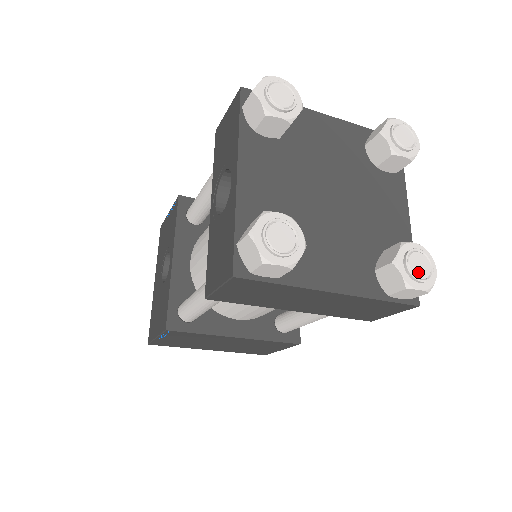
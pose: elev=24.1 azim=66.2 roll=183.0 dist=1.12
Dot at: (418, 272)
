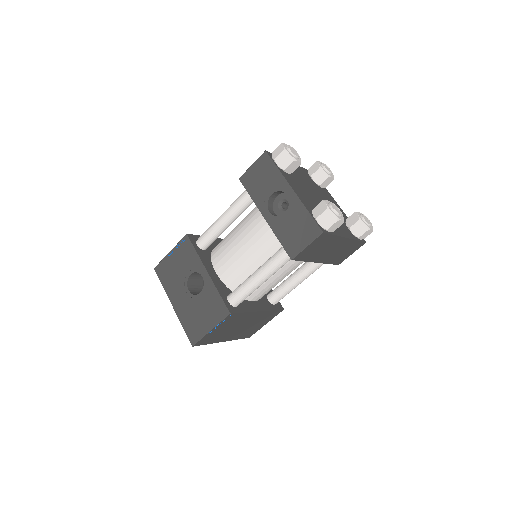
Dot at: (368, 222)
